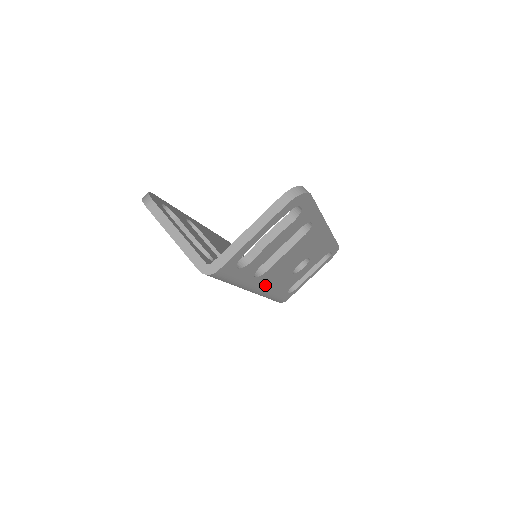
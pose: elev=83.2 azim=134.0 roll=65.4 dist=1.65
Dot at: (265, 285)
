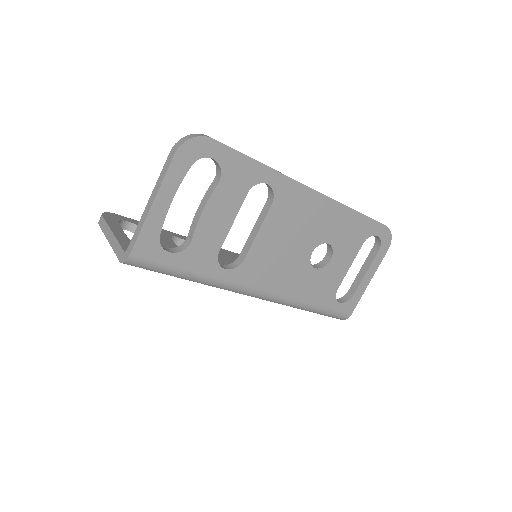
Dot at: (265, 284)
